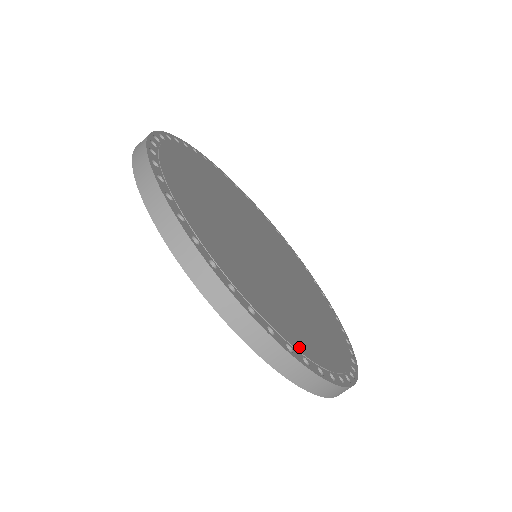
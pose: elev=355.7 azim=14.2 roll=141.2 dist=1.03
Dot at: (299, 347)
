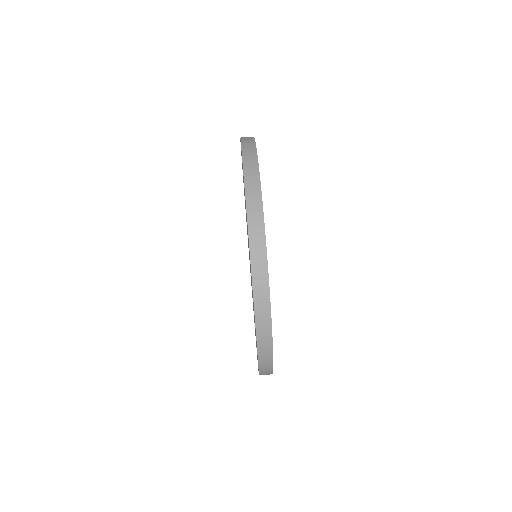
Dot at: occluded
